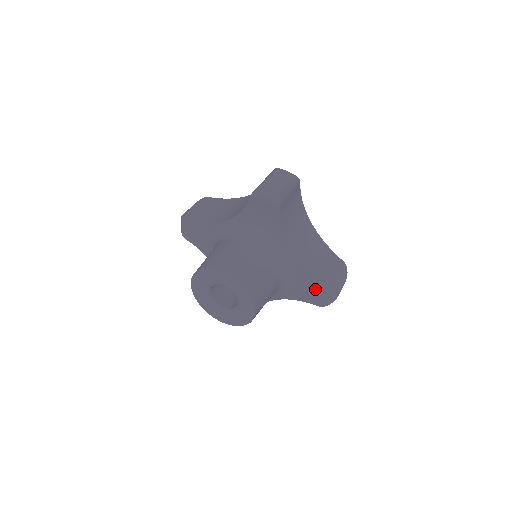
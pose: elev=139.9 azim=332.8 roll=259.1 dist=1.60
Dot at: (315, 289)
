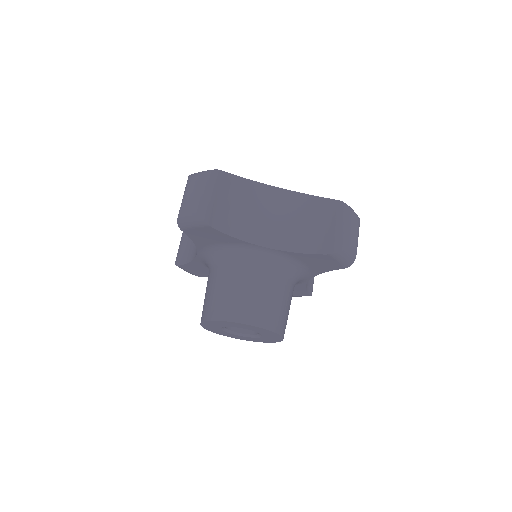
Dot at: (324, 259)
